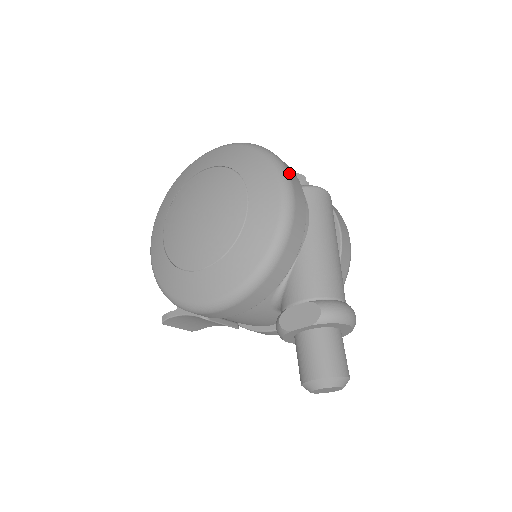
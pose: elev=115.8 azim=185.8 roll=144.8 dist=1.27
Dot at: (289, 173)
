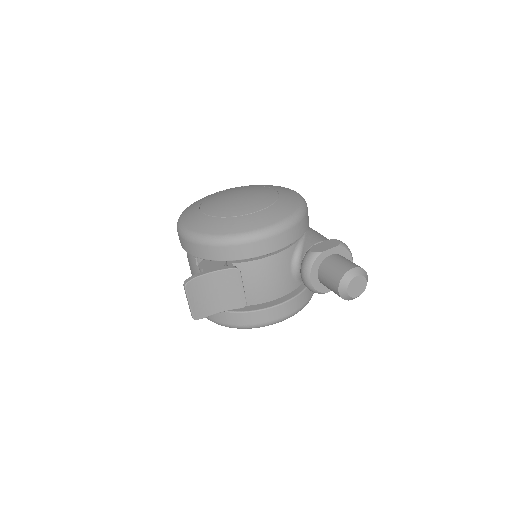
Dot at: occluded
